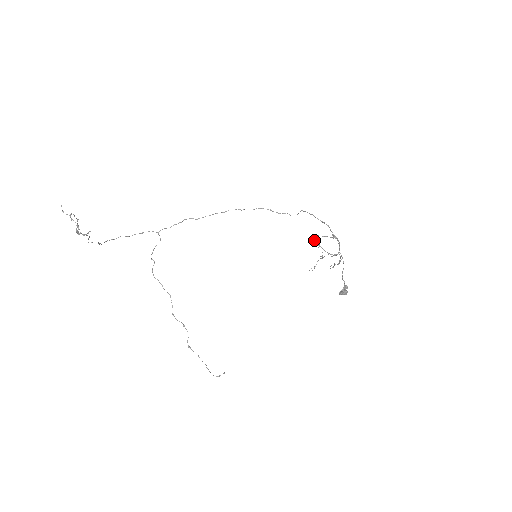
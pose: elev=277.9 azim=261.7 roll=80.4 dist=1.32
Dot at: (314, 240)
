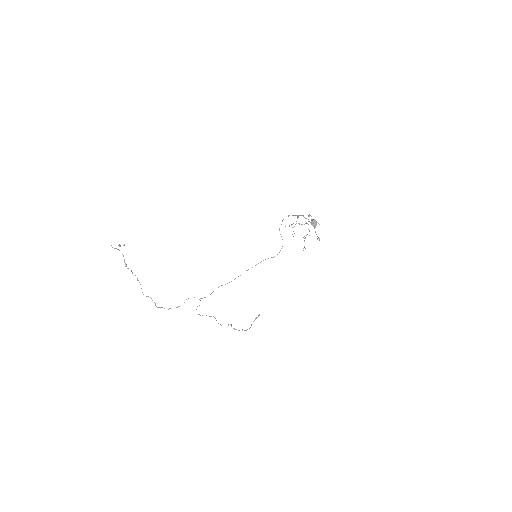
Dot at: occluded
